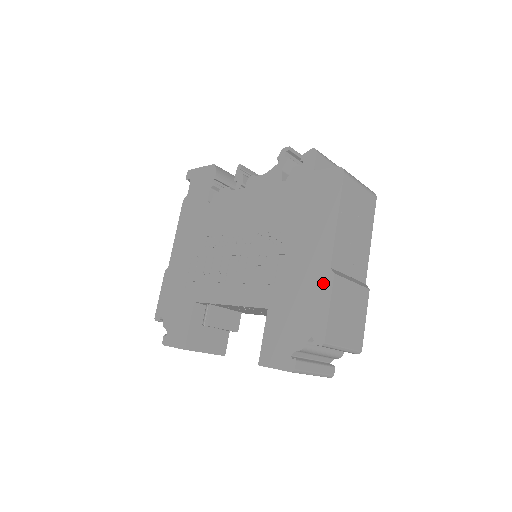
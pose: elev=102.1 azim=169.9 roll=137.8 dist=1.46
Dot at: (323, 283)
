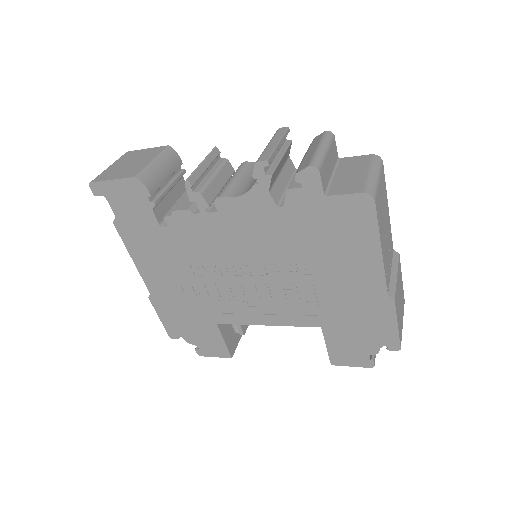
Dot at: (383, 308)
